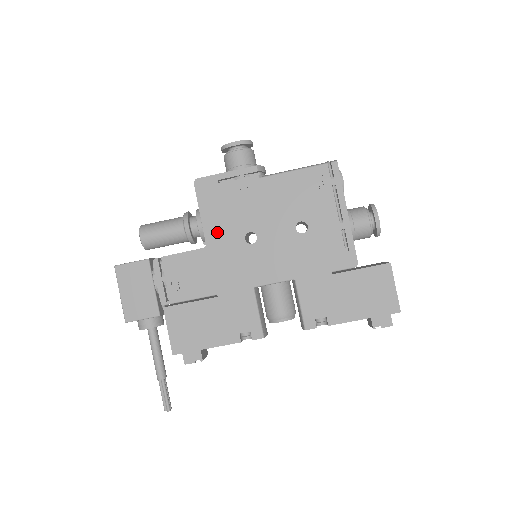
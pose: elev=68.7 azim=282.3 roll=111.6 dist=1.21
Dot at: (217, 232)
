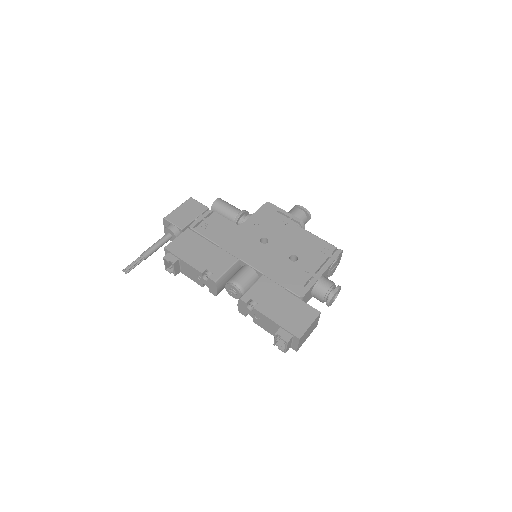
Dot at: (252, 225)
